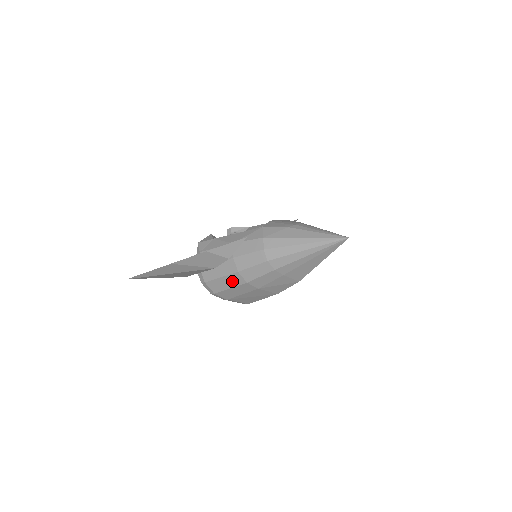
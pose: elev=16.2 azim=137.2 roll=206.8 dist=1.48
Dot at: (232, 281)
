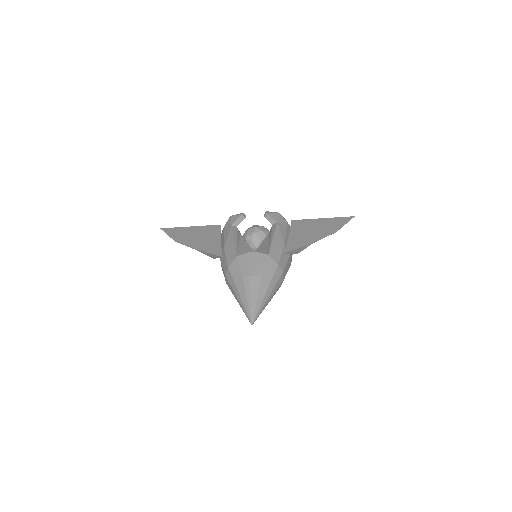
Dot at: occluded
